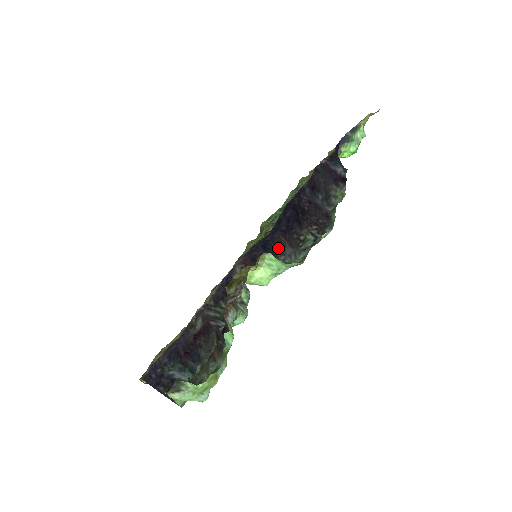
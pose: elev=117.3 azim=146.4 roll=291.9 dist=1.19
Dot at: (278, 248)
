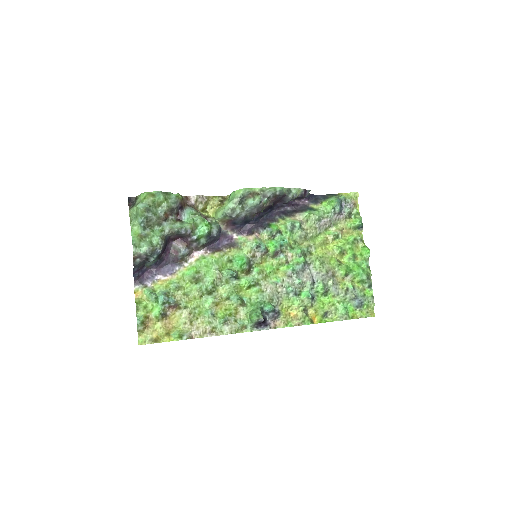
Dot at: (251, 216)
